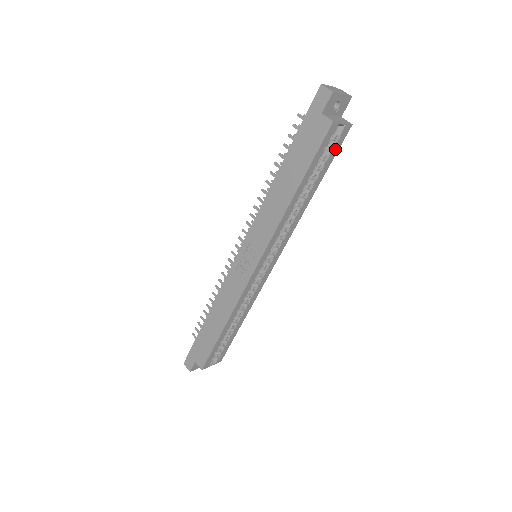
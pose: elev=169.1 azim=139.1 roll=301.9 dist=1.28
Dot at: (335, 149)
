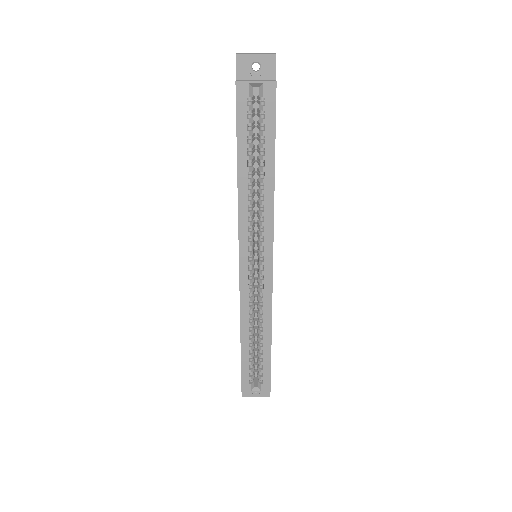
Dot at: (269, 114)
